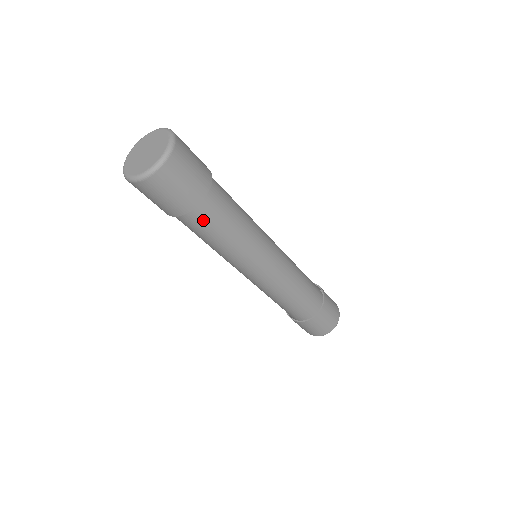
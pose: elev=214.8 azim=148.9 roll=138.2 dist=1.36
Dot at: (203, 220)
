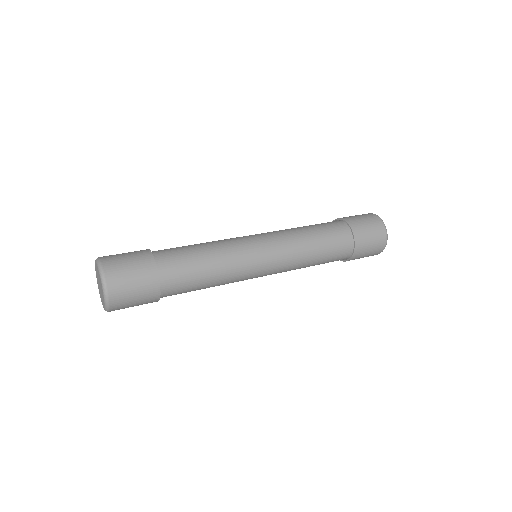
Dot at: occluded
